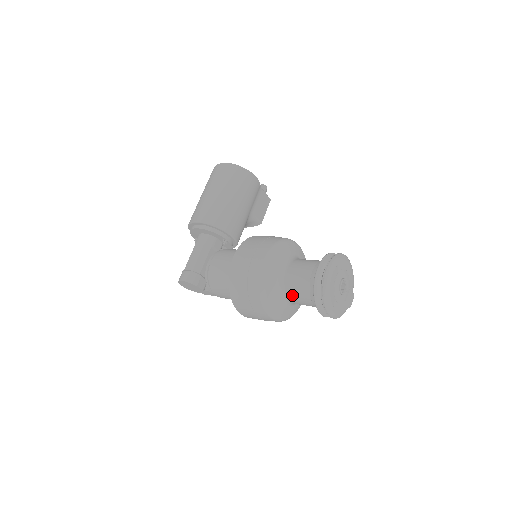
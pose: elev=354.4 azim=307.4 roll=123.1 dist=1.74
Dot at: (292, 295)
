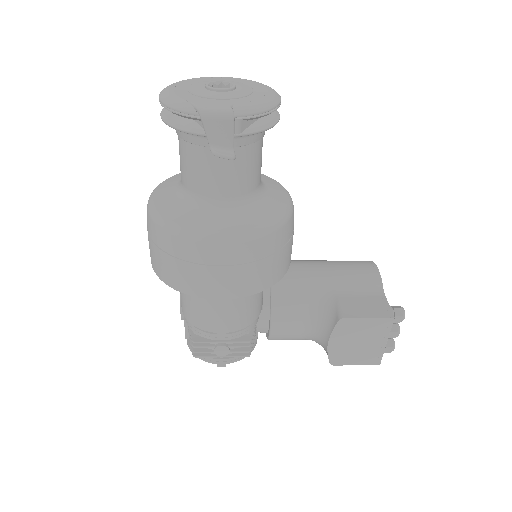
Dot at: occluded
